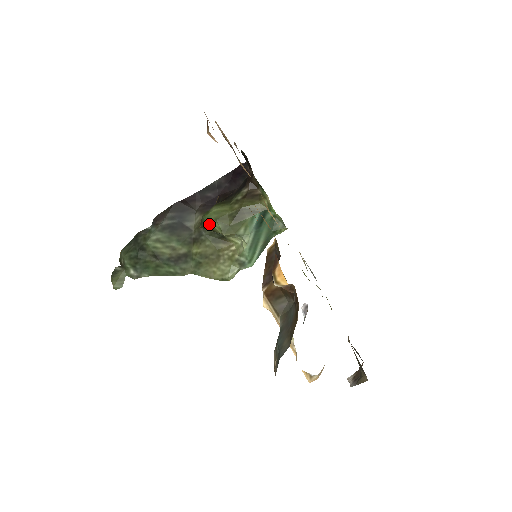
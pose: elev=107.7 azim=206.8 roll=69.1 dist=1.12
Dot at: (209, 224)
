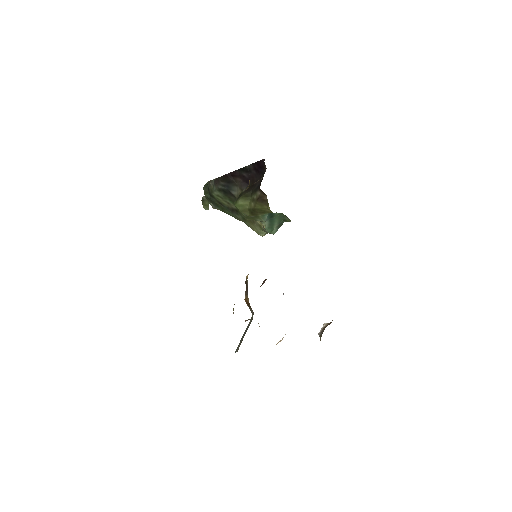
Dot at: occluded
